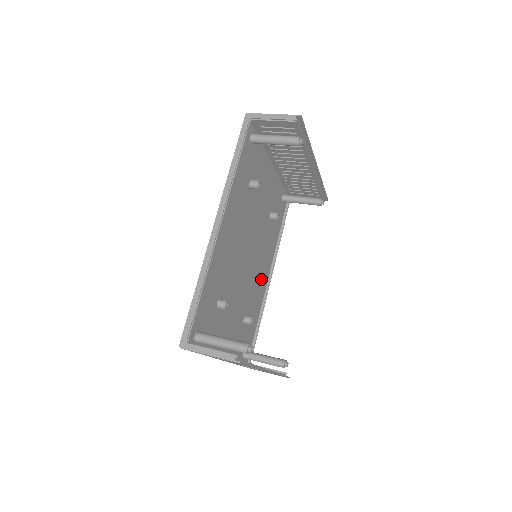
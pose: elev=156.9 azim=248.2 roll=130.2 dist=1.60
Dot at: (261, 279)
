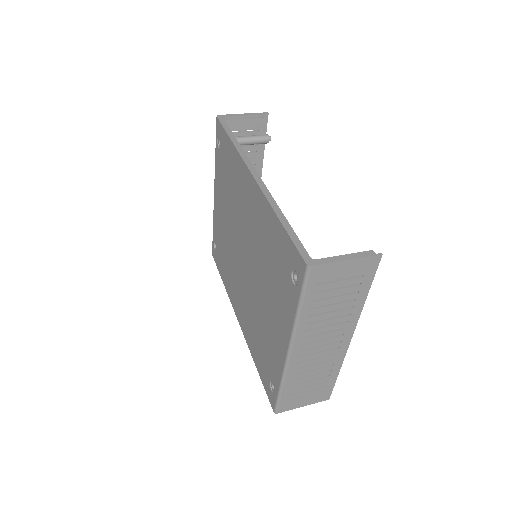
Dot at: occluded
